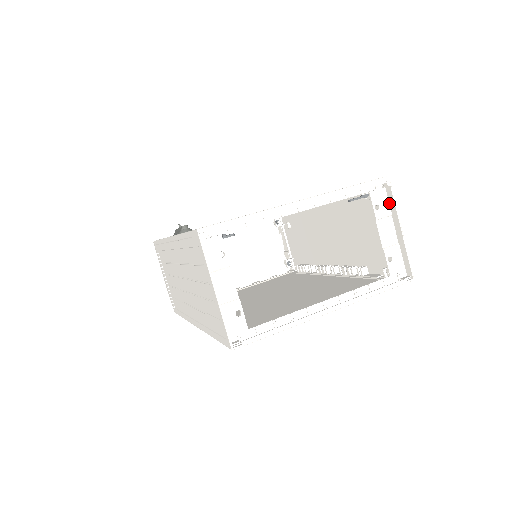
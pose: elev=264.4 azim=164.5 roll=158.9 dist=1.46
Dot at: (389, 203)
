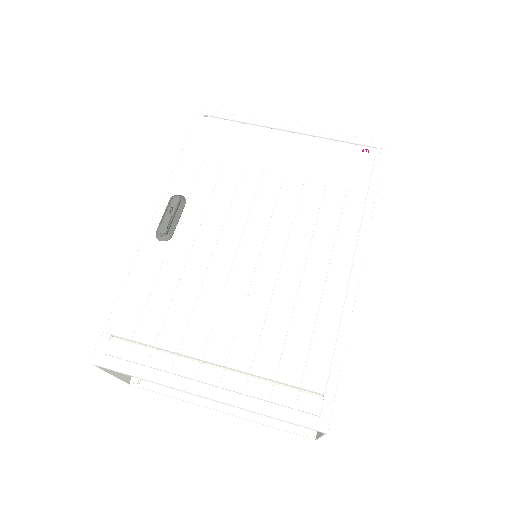
Dot at: occluded
